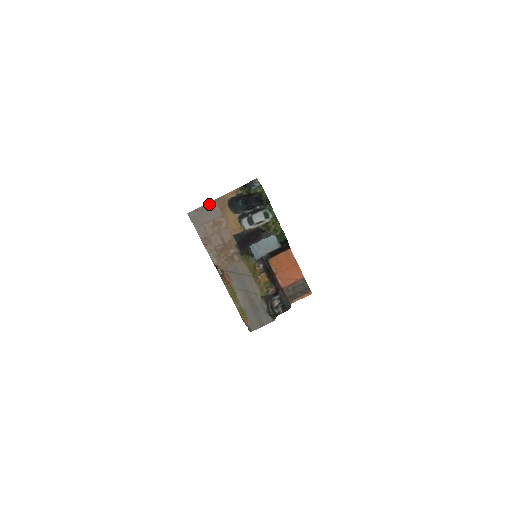
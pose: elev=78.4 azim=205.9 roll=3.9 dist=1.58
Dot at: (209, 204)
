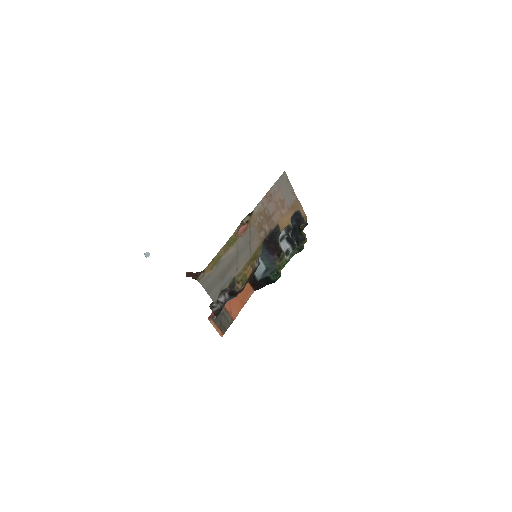
Dot at: (293, 192)
